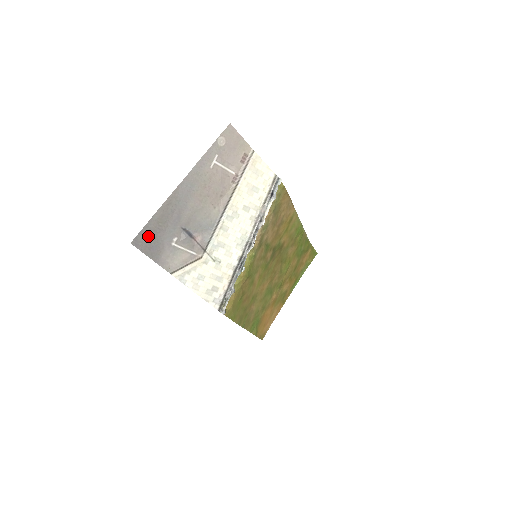
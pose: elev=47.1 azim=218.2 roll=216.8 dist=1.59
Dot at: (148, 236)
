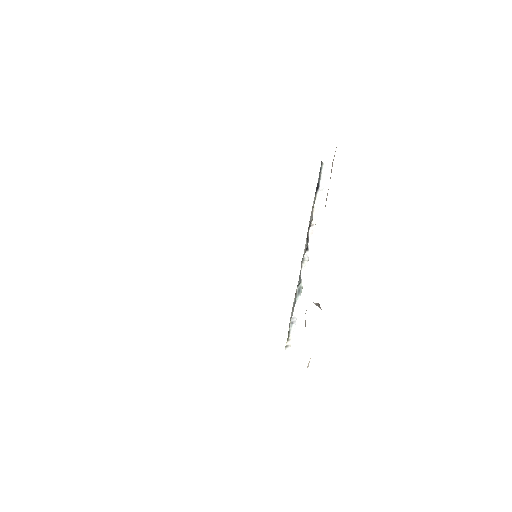
Dot at: occluded
